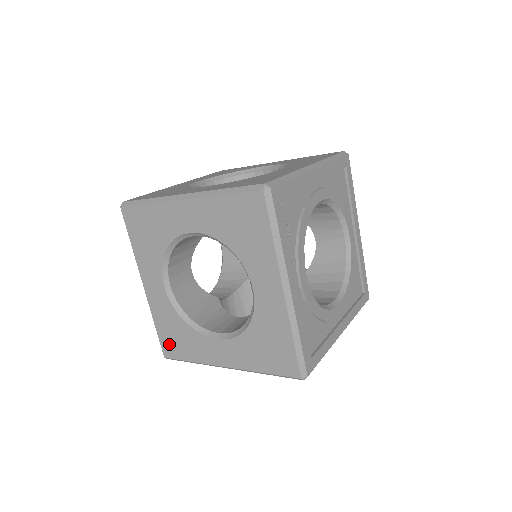
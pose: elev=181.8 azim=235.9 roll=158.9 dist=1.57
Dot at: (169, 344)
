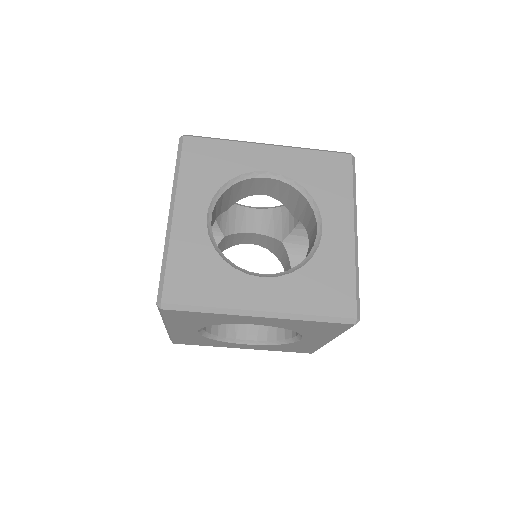
Dot at: (180, 284)
